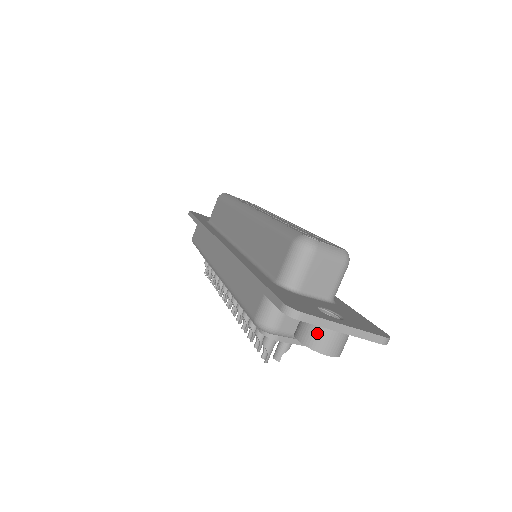
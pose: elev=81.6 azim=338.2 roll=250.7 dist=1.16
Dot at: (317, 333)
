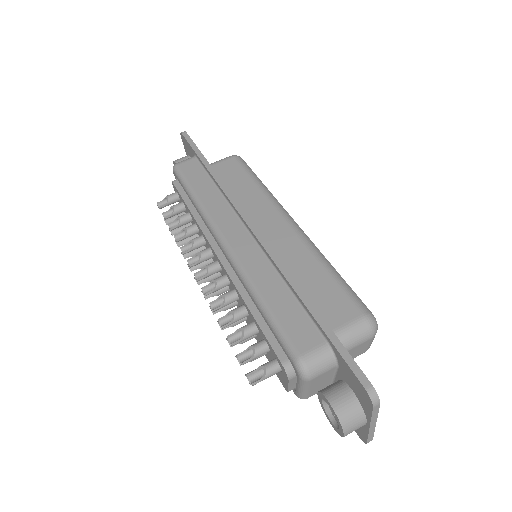
Dot at: (355, 415)
